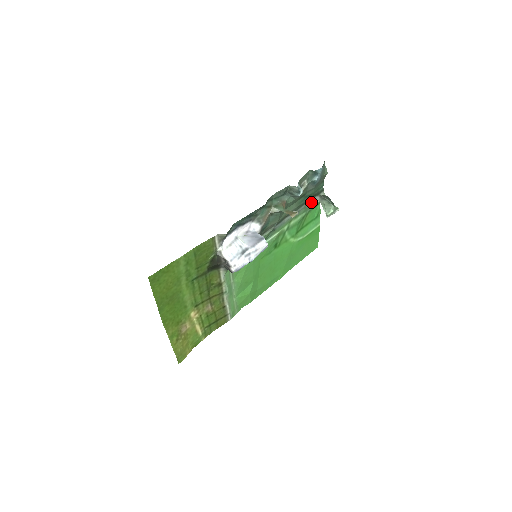
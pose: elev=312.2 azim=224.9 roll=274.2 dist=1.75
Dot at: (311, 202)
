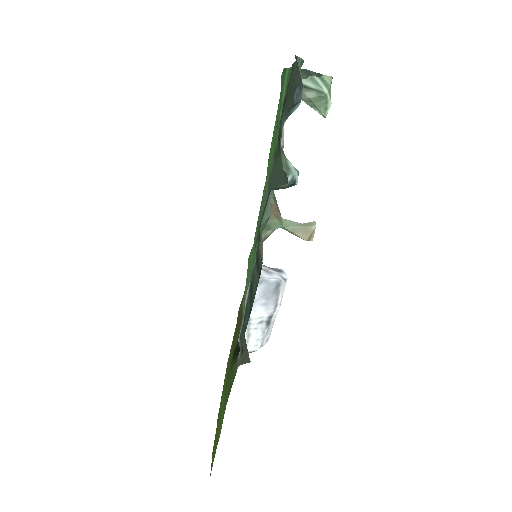
Dot at: occluded
